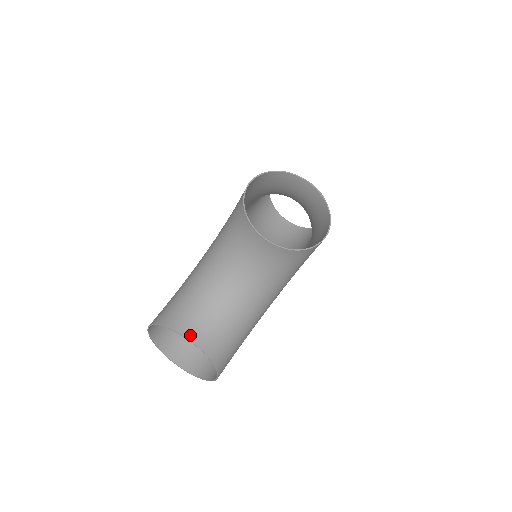
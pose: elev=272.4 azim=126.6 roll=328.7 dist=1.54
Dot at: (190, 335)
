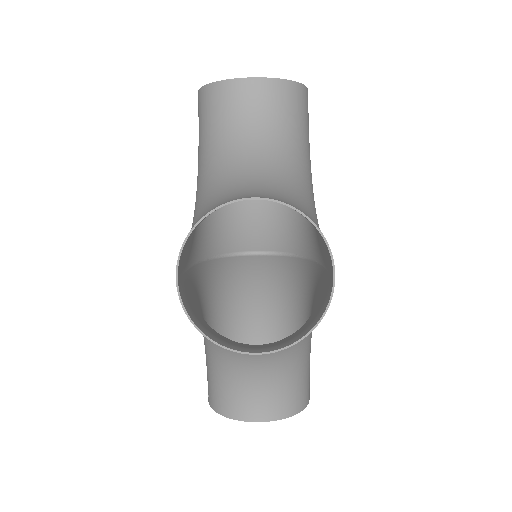
Dot at: (254, 417)
